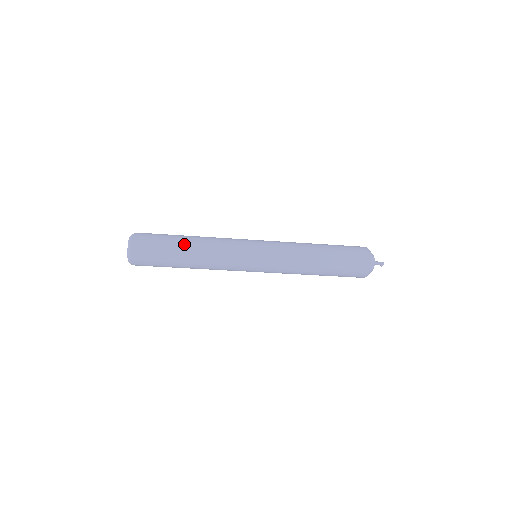
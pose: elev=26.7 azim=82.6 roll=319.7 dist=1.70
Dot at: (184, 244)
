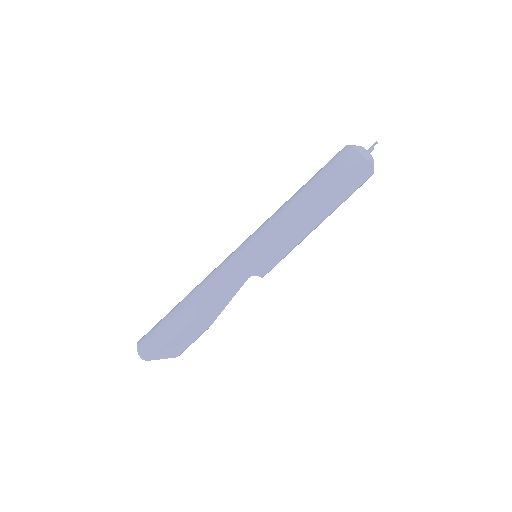
Dot at: occluded
